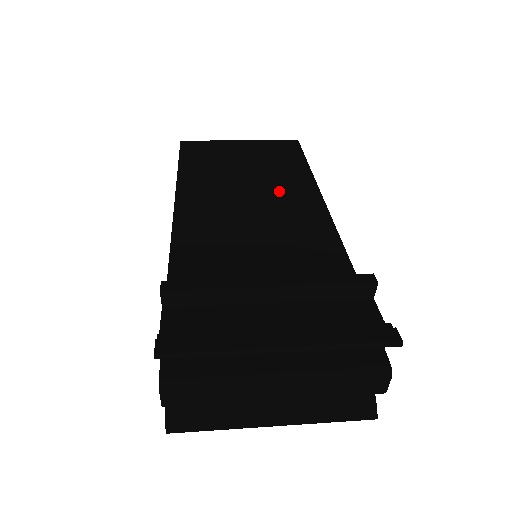
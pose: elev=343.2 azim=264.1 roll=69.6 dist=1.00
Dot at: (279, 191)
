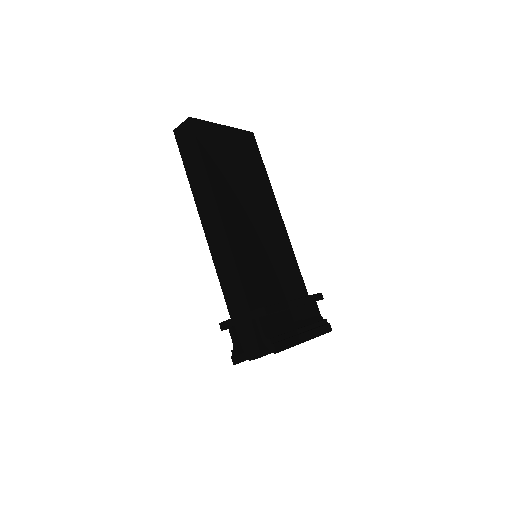
Dot at: (261, 202)
